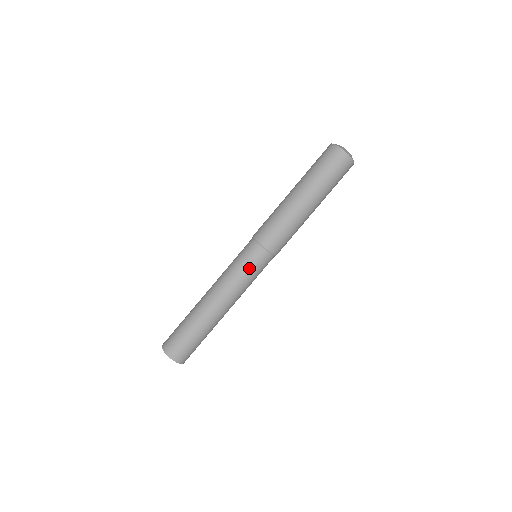
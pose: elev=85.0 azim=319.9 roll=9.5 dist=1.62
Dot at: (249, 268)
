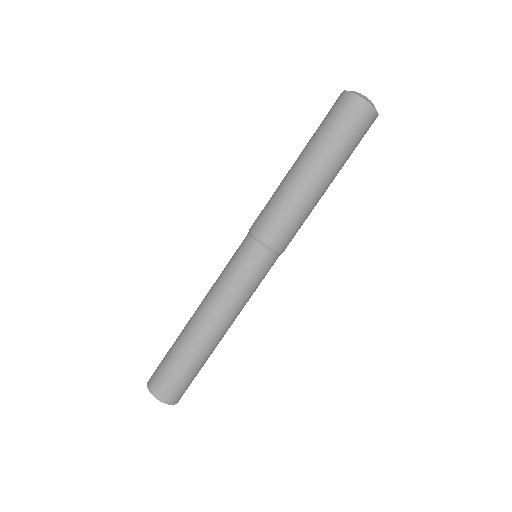
Dot at: (257, 279)
